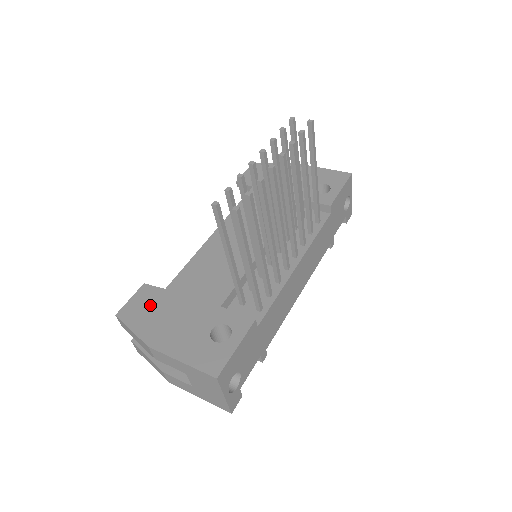
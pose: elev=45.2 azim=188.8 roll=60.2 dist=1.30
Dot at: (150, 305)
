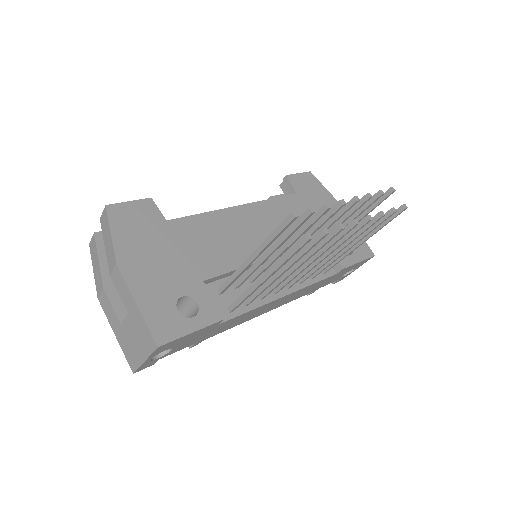
Dot at: (143, 224)
